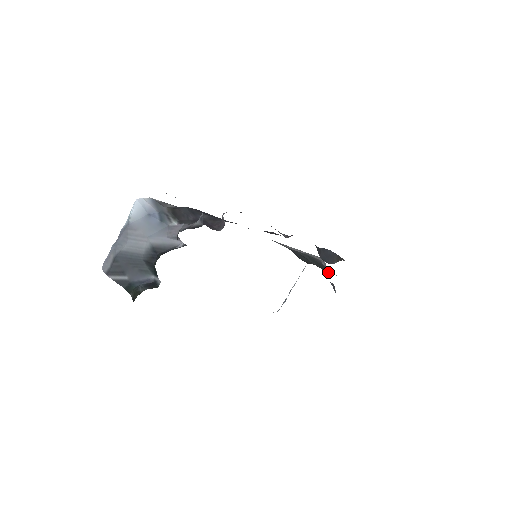
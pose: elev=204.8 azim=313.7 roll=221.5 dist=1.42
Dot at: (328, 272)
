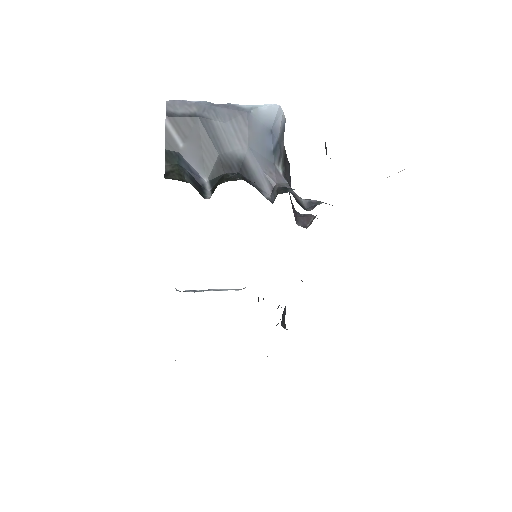
Dot at: occluded
